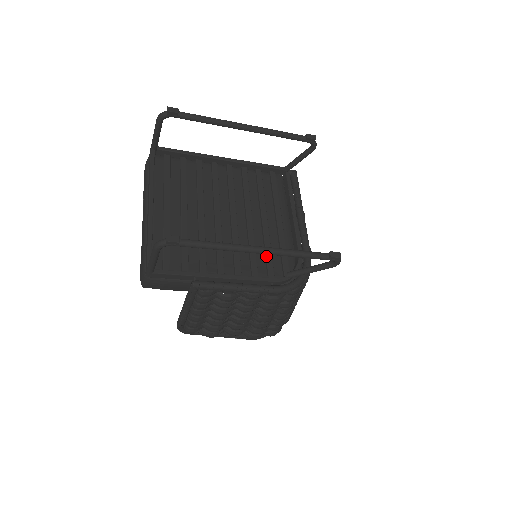
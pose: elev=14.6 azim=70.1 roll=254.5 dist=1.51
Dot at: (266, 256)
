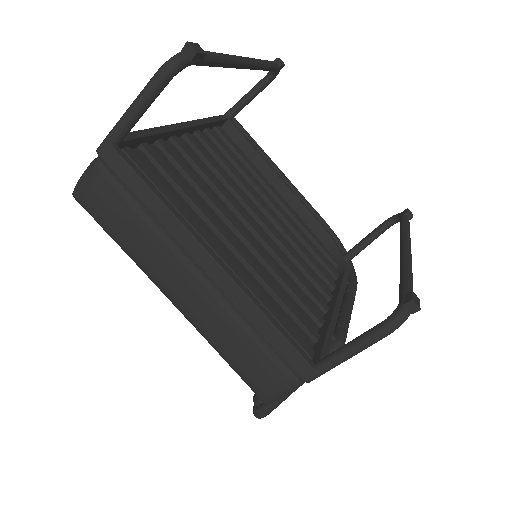
Dot at: (313, 251)
